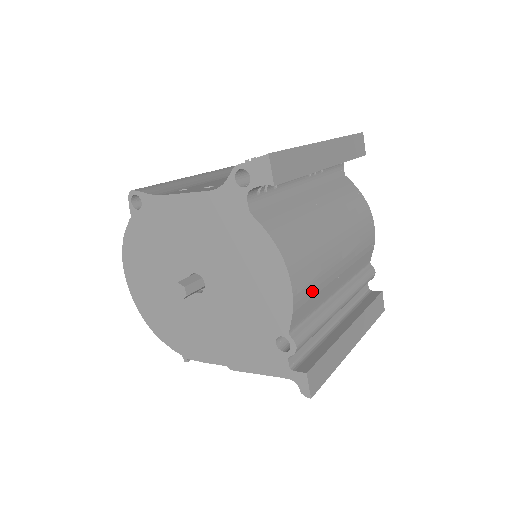
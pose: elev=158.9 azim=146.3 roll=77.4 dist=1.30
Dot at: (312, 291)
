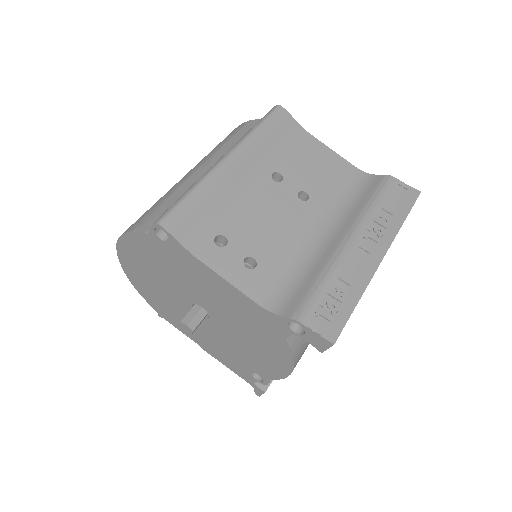
Dot at: occluded
